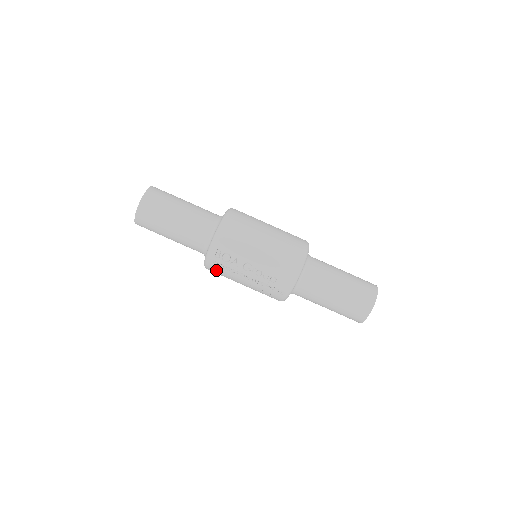
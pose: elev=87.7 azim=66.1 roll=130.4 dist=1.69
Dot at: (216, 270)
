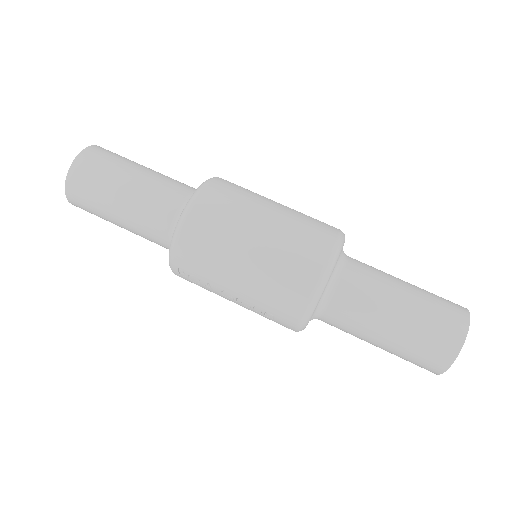
Dot at: occluded
